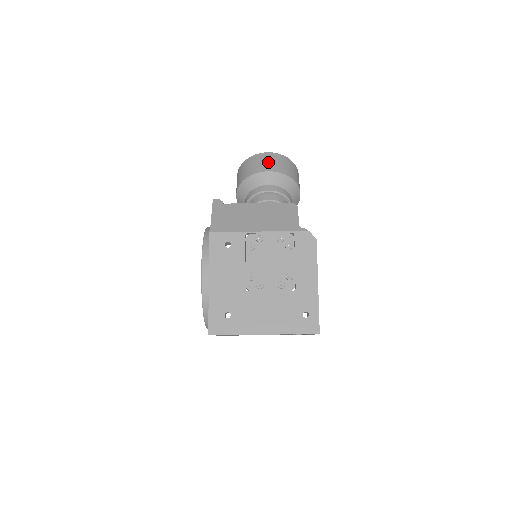
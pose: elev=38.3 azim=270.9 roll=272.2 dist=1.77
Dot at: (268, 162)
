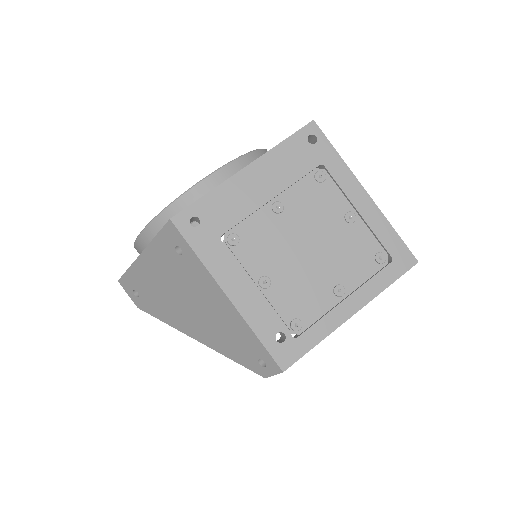
Dot at: occluded
